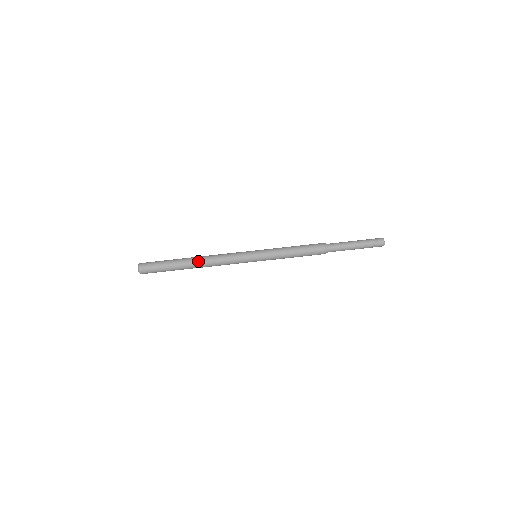
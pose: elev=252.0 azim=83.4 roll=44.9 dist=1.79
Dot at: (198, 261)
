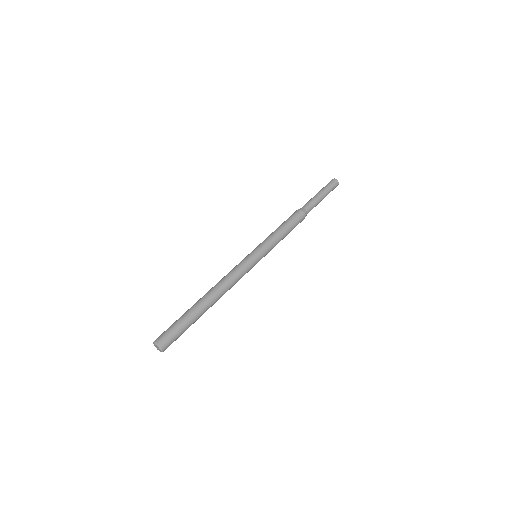
Dot at: (211, 294)
